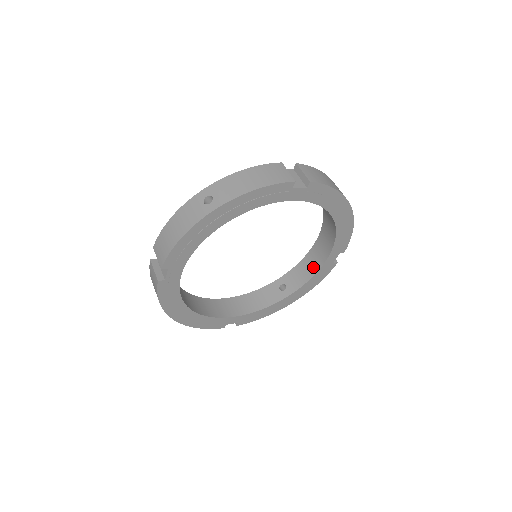
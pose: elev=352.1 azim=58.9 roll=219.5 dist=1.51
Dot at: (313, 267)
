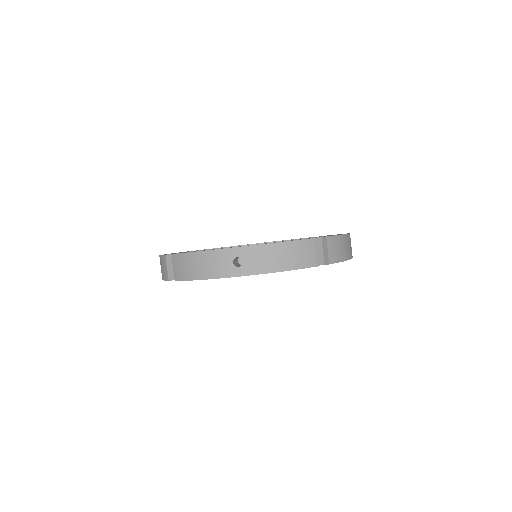
Dot at: occluded
